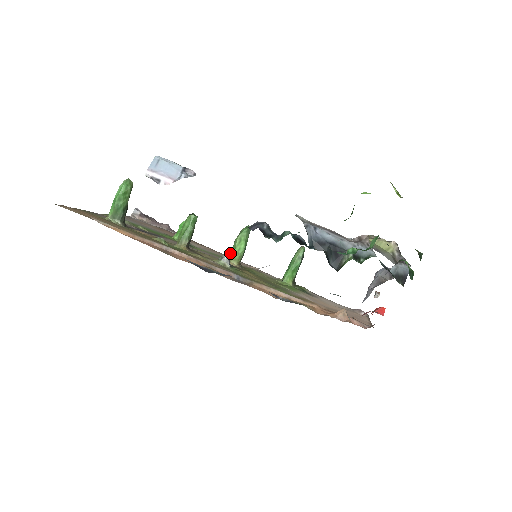
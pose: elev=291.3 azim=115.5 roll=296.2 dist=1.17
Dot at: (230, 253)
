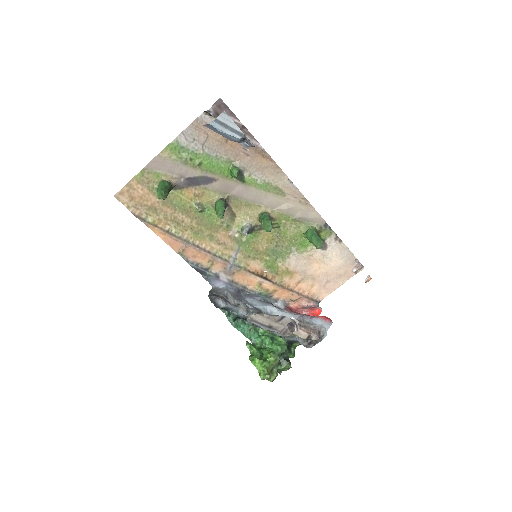
Dot at: (260, 217)
